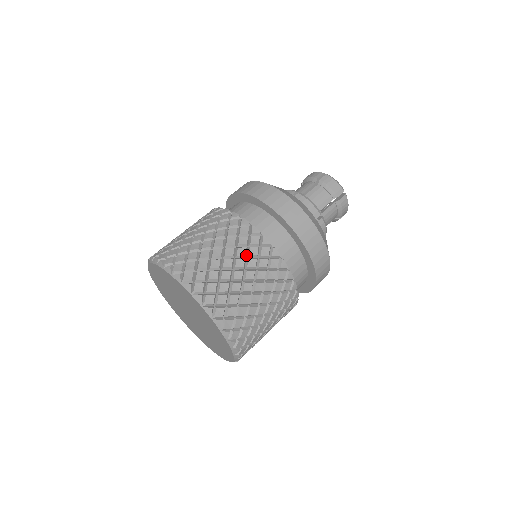
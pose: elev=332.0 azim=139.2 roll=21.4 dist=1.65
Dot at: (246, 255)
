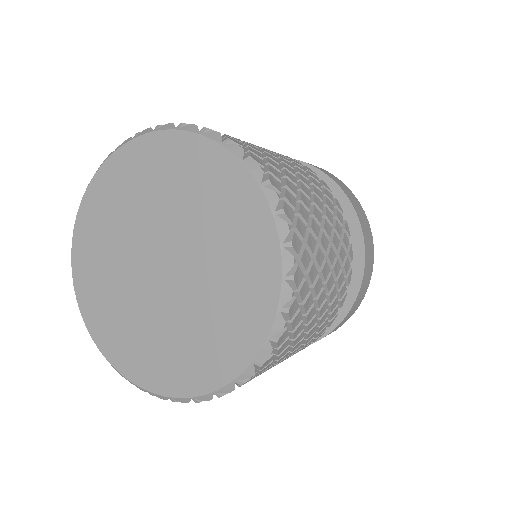
Dot at: occluded
